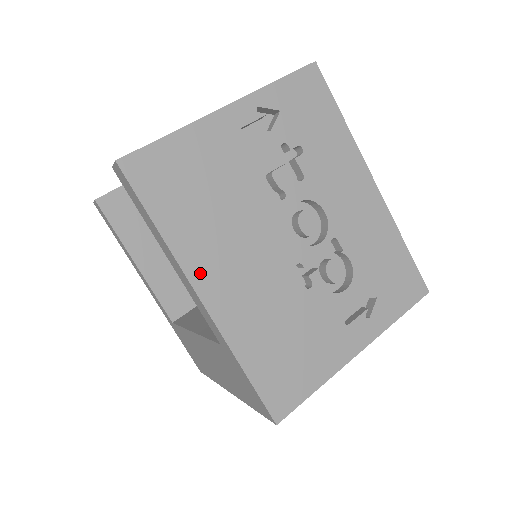
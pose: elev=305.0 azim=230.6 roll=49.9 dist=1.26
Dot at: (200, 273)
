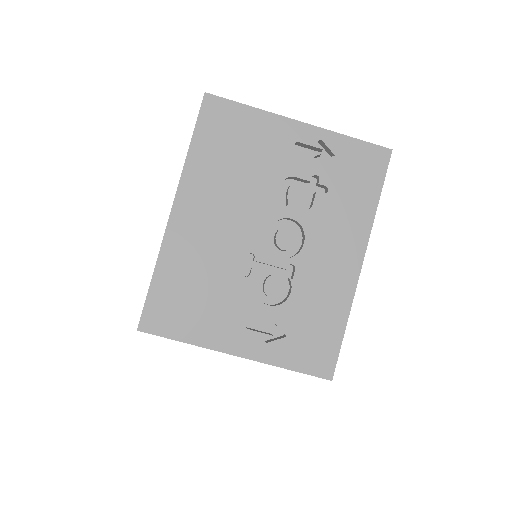
Dot at: (187, 194)
